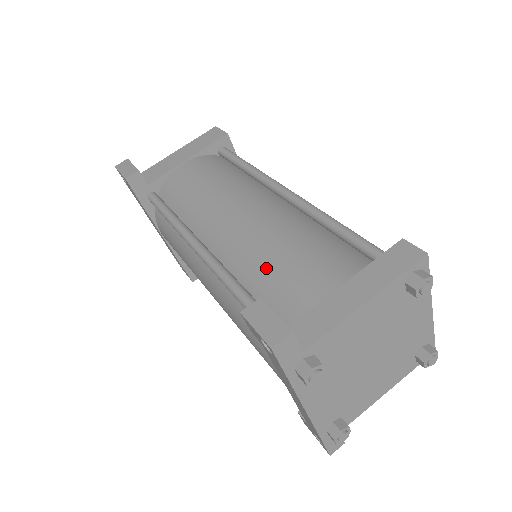
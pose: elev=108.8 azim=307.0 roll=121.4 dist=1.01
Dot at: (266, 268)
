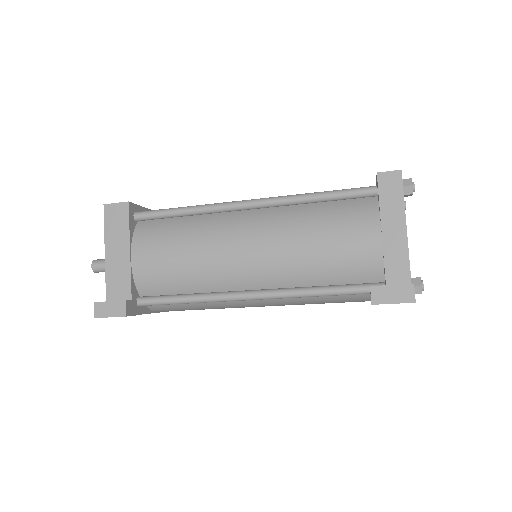
Dot at: (320, 264)
